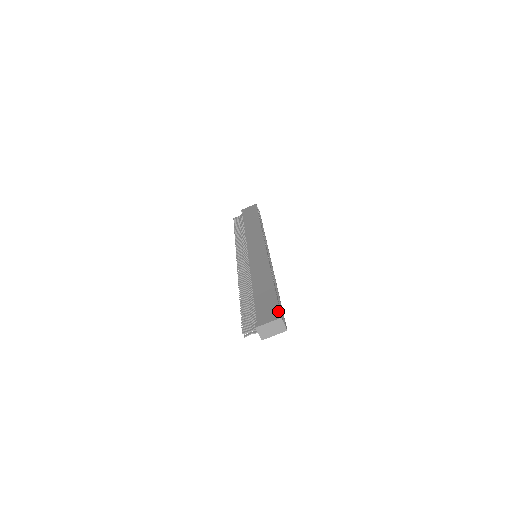
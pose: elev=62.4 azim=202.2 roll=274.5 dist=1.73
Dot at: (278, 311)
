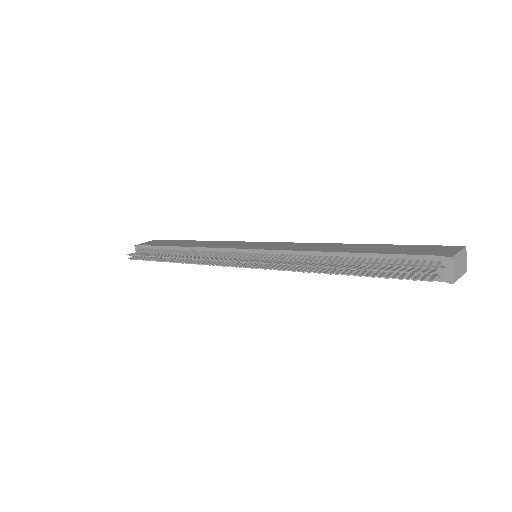
Dot at: occluded
